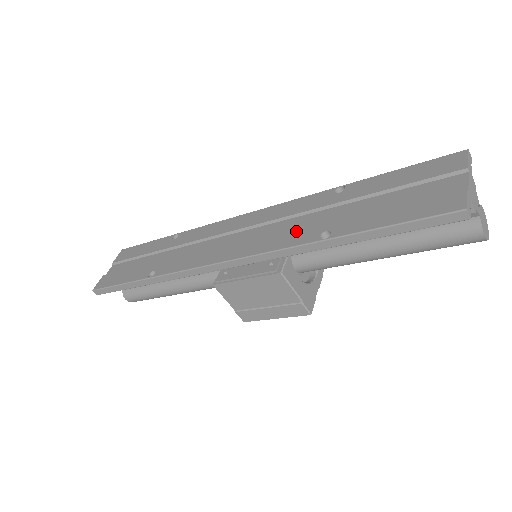
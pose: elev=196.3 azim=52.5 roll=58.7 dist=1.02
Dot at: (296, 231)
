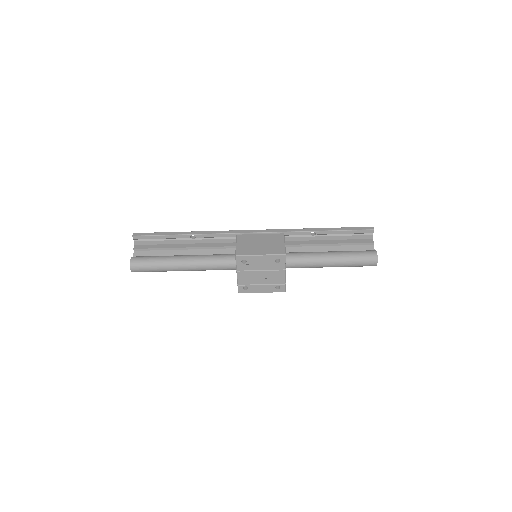
Dot at: occluded
